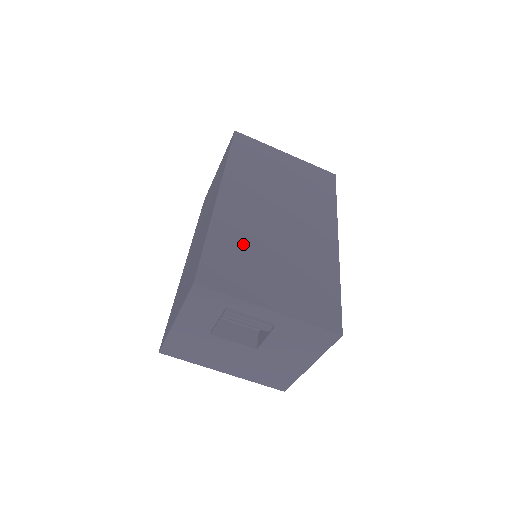
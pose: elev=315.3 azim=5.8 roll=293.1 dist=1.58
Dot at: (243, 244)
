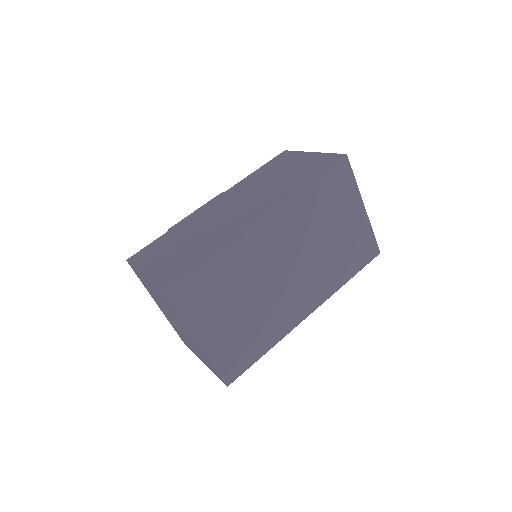
Dot at: (233, 278)
